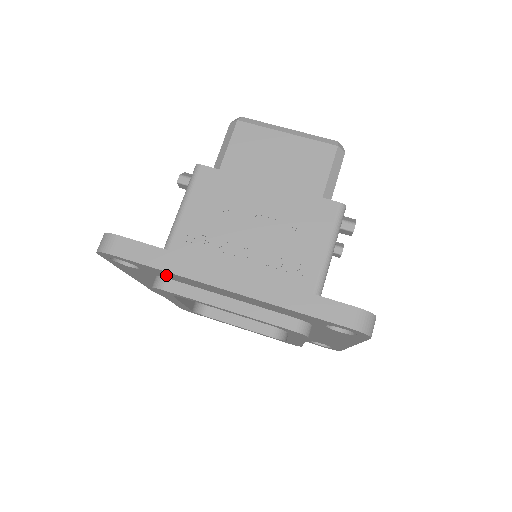
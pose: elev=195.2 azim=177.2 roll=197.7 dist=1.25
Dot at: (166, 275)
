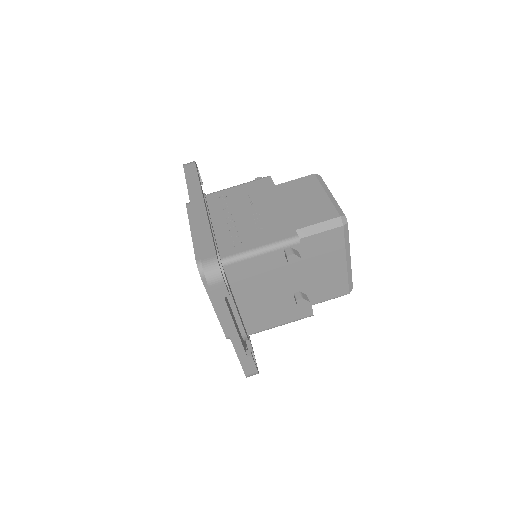
Dot at: occluded
